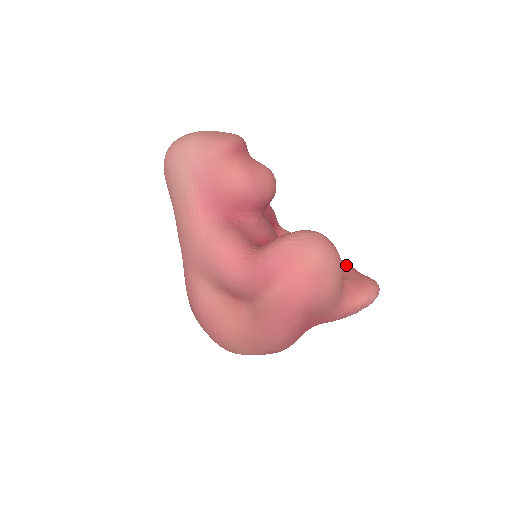
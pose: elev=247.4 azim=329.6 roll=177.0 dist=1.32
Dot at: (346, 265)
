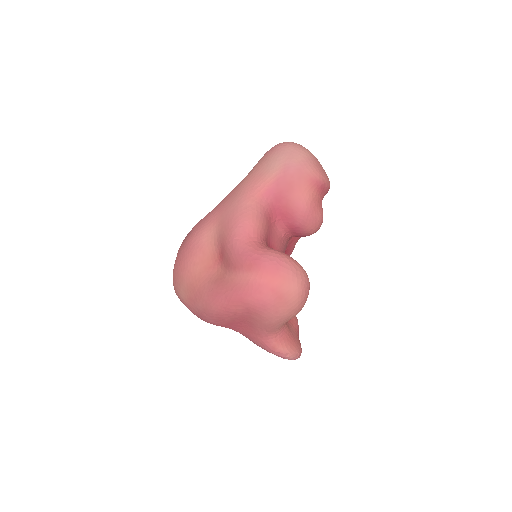
Dot at: (297, 323)
